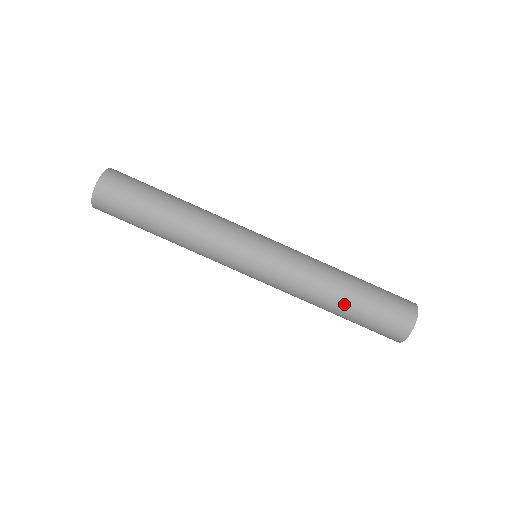
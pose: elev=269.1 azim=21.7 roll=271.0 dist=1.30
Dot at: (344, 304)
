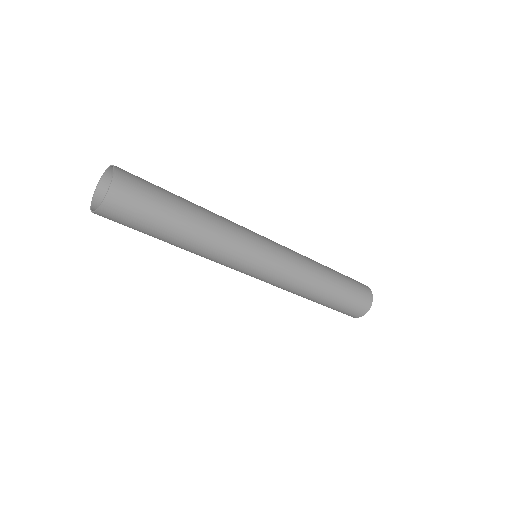
Dot at: (329, 293)
